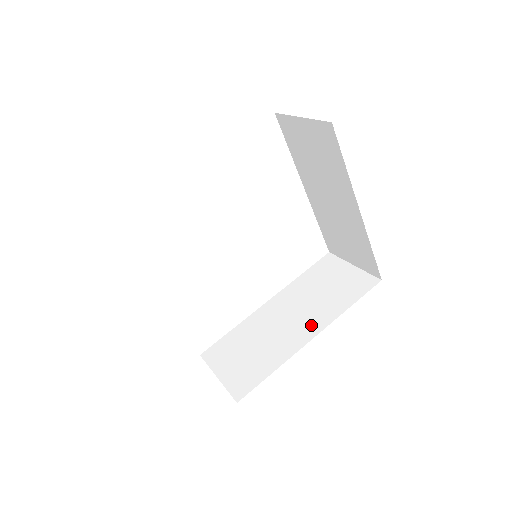
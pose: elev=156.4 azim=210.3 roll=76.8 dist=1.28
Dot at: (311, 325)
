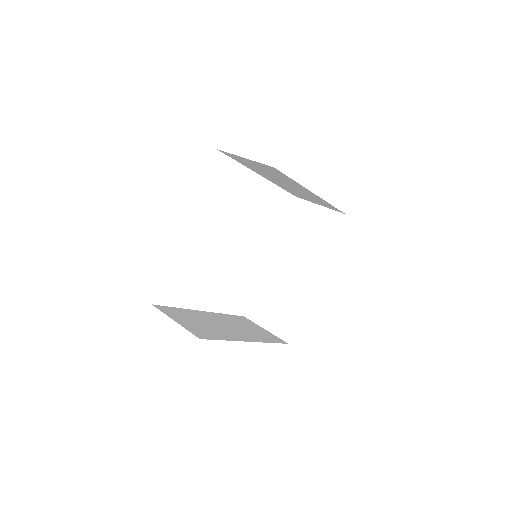
Dot at: (311, 269)
